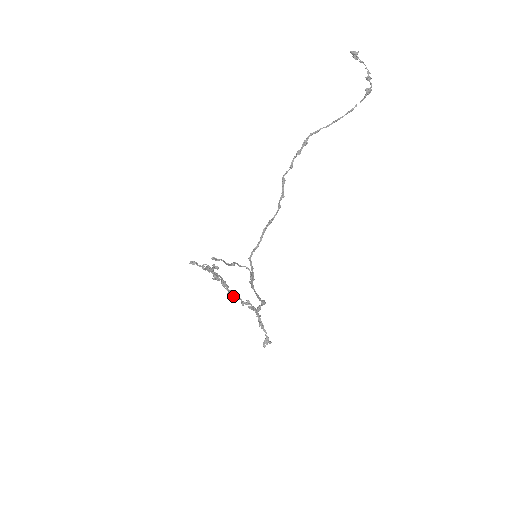
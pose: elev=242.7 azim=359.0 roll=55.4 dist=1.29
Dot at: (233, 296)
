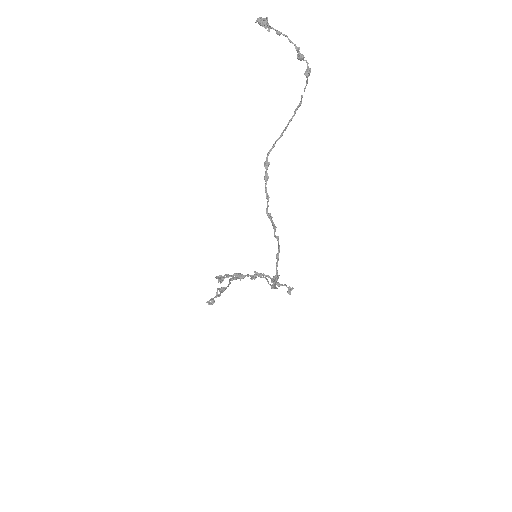
Dot at: (241, 277)
